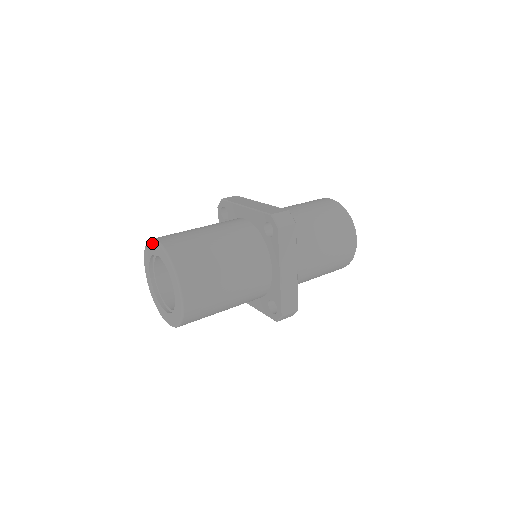
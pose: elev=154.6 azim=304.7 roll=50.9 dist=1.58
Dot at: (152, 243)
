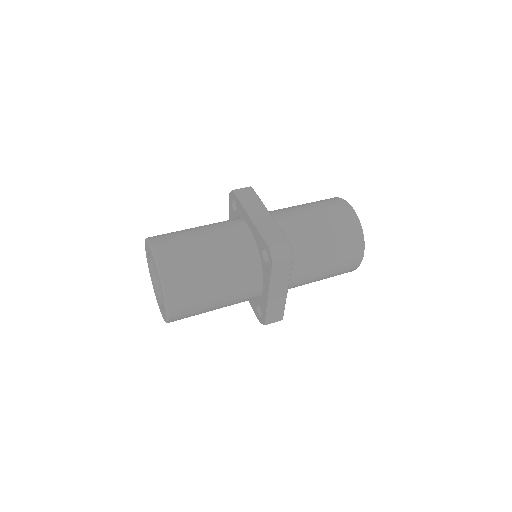
Dot at: (149, 247)
